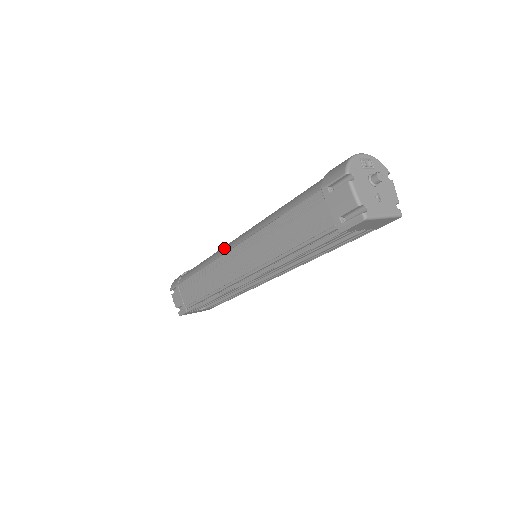
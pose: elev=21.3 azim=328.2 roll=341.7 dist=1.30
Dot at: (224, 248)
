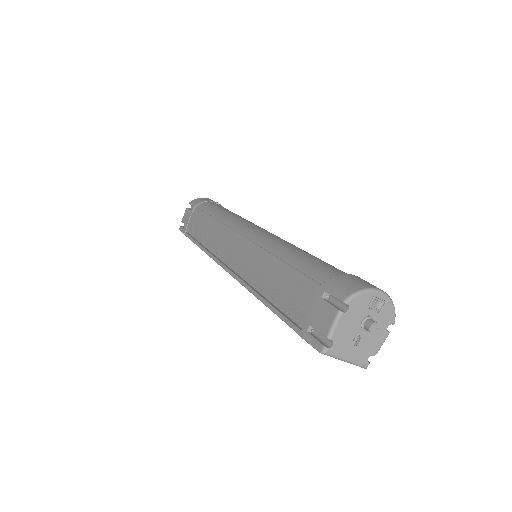
Dot at: (239, 224)
